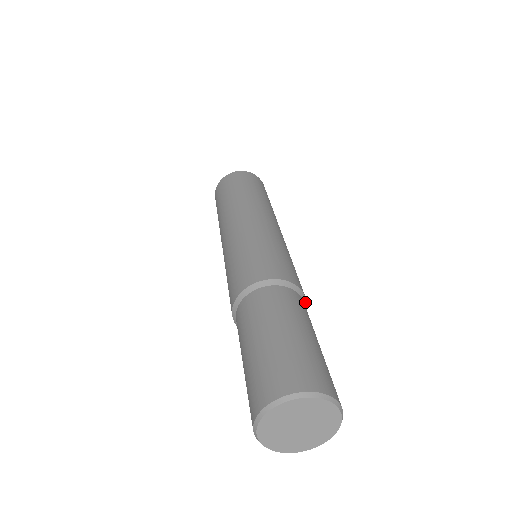
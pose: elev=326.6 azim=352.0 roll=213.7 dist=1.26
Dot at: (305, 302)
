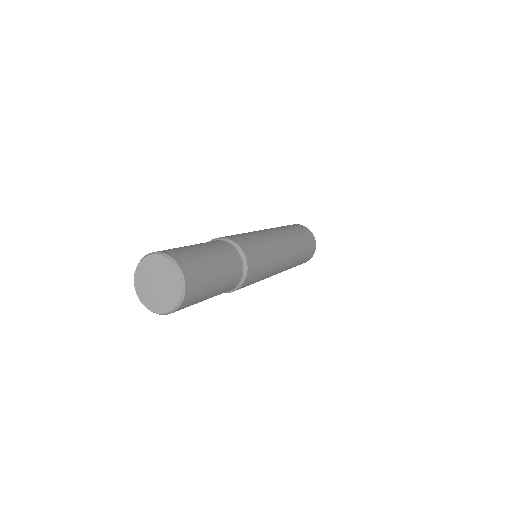
Dot at: (240, 284)
